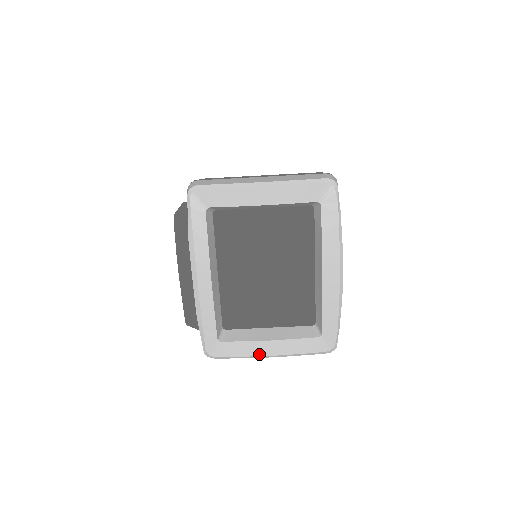
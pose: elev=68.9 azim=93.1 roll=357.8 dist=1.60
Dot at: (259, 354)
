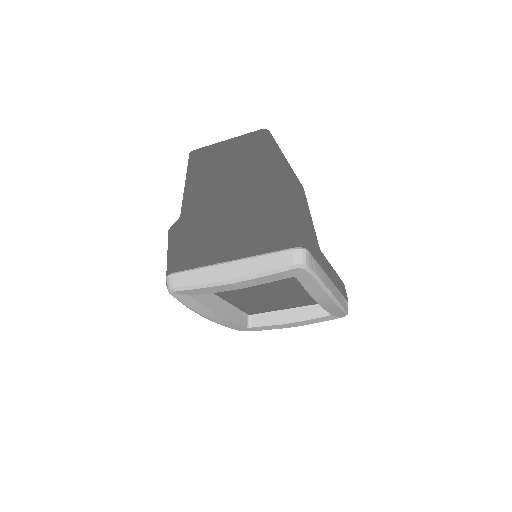
Dot at: occluded
